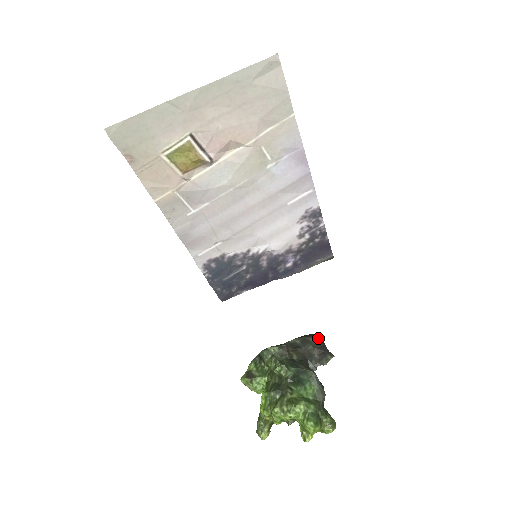
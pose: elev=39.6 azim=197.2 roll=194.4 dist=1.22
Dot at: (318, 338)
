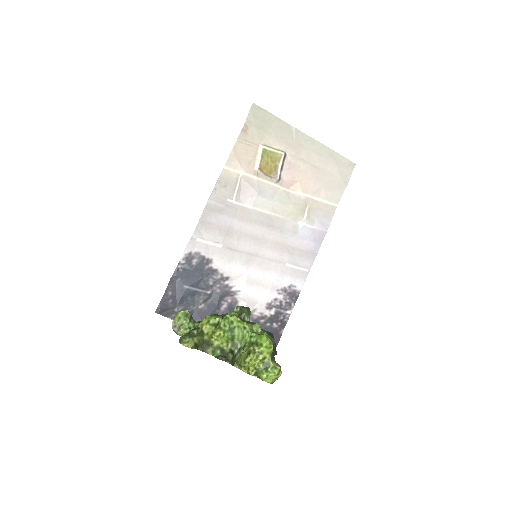
Dot at: occluded
